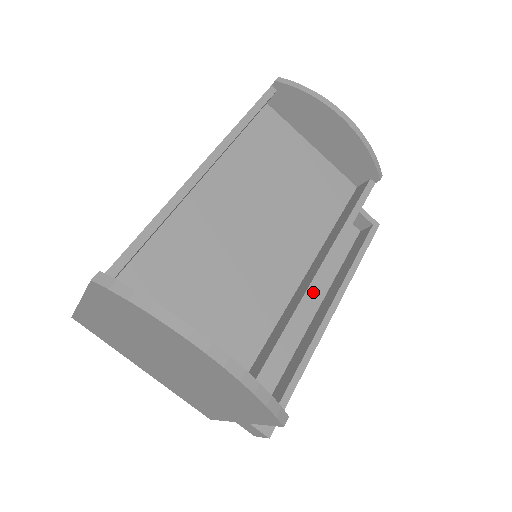
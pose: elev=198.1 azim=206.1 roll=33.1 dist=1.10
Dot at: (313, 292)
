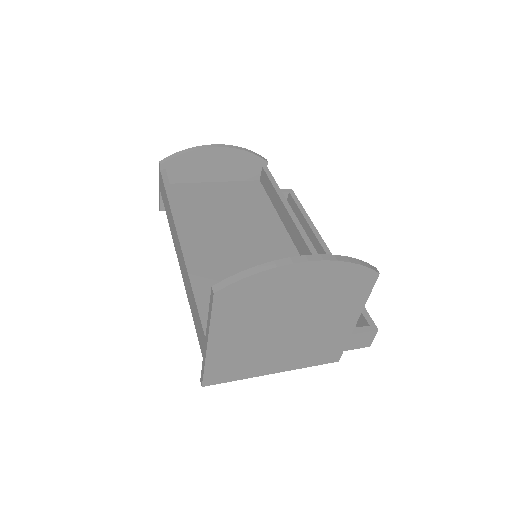
Dot at: (307, 237)
